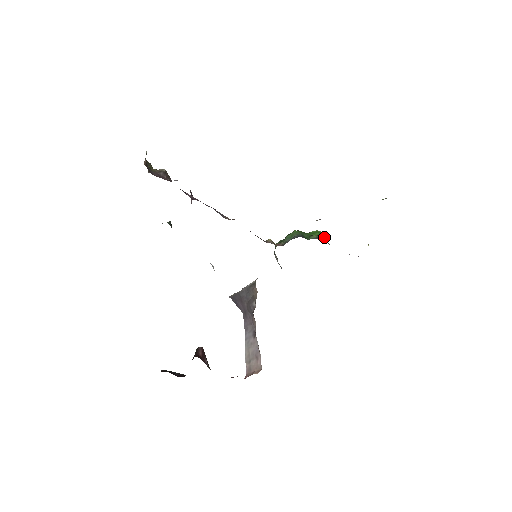
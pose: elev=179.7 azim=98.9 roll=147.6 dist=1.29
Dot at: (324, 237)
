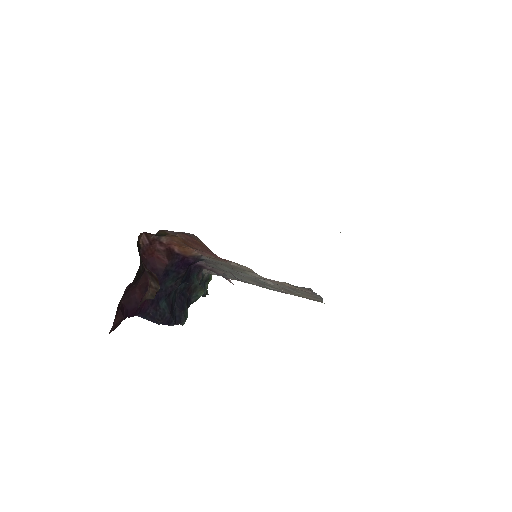
Dot at: occluded
